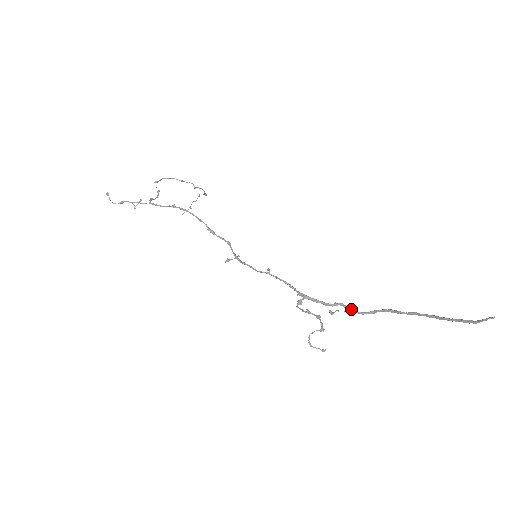
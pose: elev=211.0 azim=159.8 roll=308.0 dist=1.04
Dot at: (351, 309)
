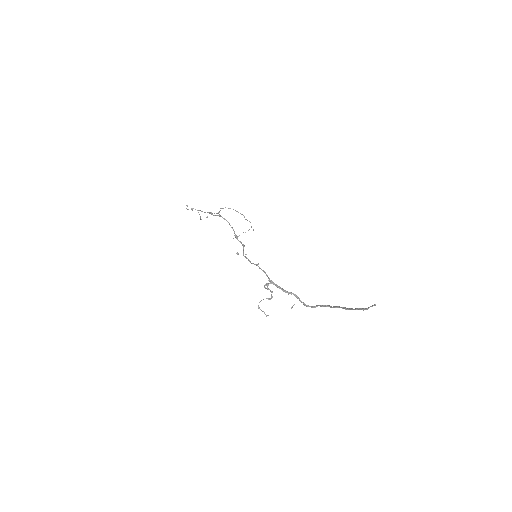
Dot at: occluded
